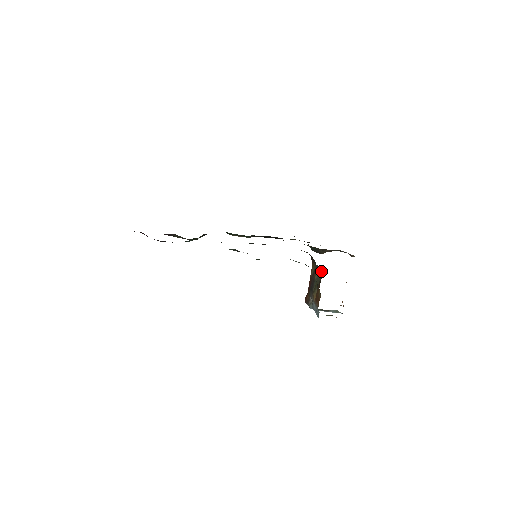
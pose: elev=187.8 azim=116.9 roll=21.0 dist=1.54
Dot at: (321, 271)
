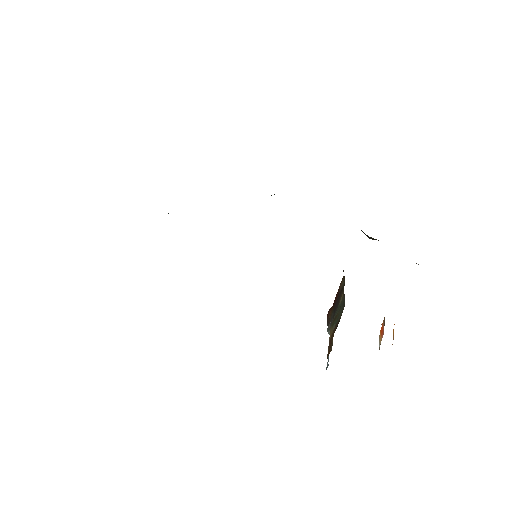
Dot at: (344, 305)
